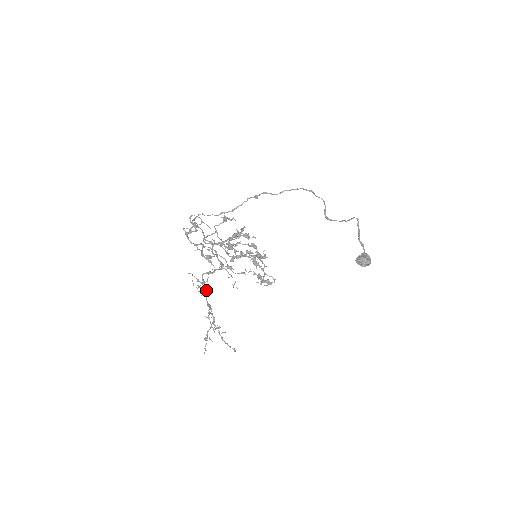
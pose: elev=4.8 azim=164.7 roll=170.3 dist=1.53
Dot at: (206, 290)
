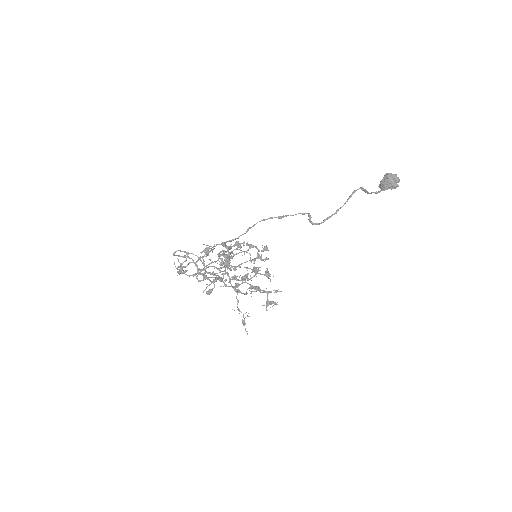
Dot at: (227, 274)
